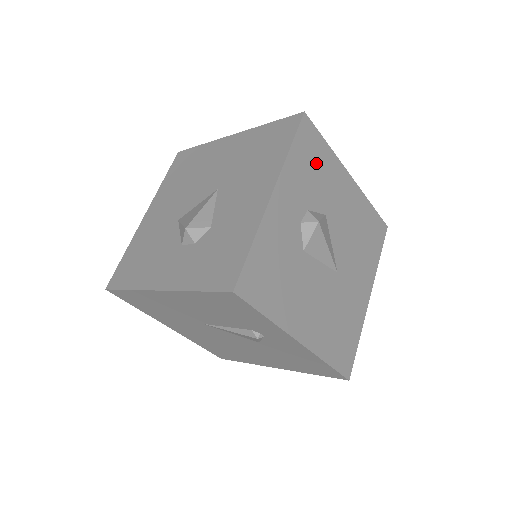
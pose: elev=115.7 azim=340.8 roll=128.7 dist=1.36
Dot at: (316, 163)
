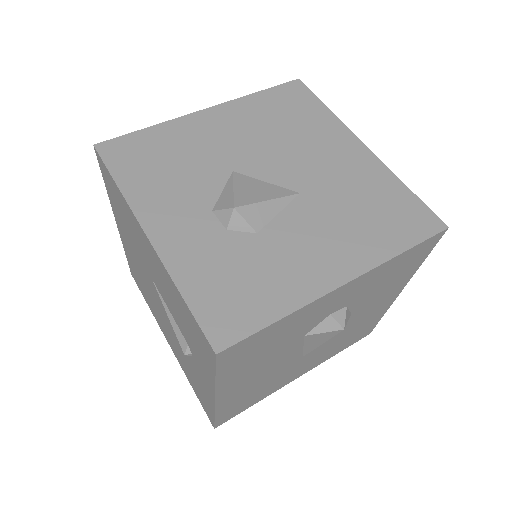
Dot at: (399, 272)
